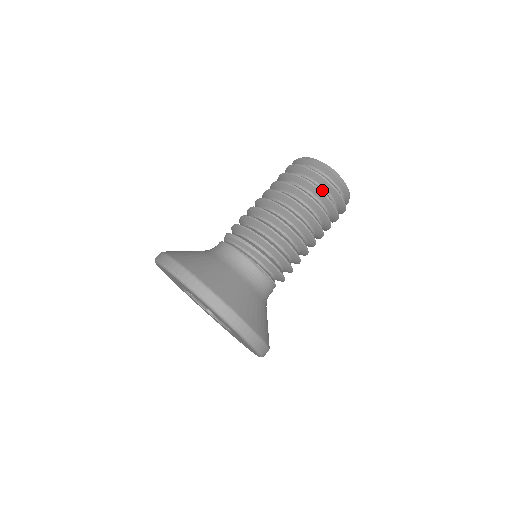
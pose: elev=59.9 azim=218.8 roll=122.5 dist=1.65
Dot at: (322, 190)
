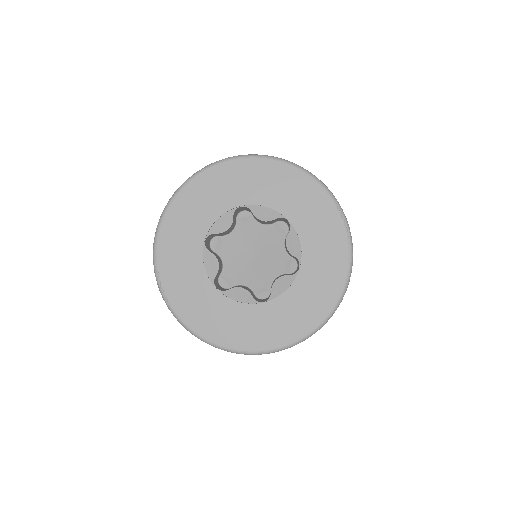
Dot at: occluded
